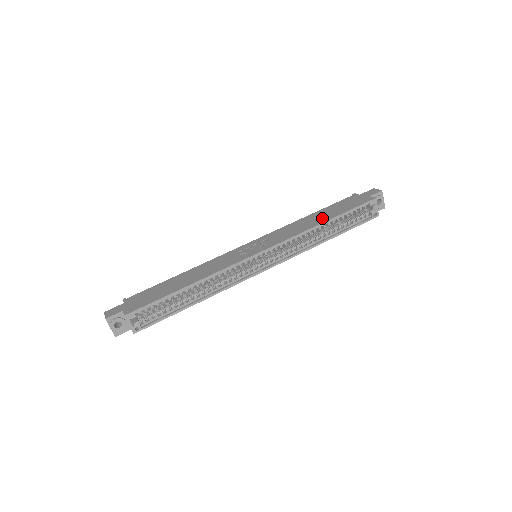
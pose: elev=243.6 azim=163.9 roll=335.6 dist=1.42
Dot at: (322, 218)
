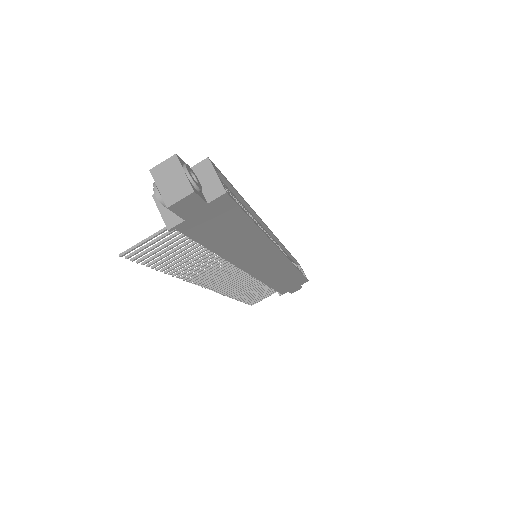
Dot at: occluded
